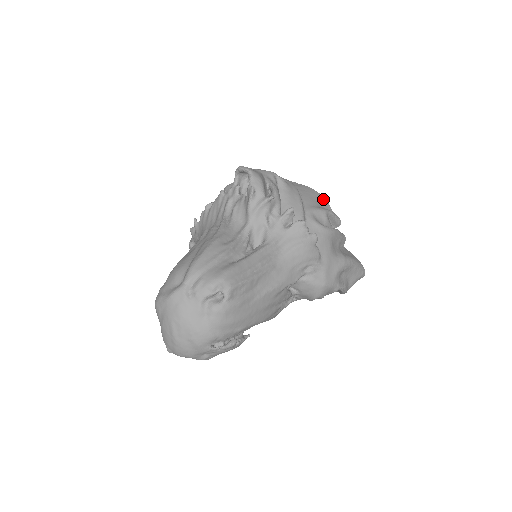
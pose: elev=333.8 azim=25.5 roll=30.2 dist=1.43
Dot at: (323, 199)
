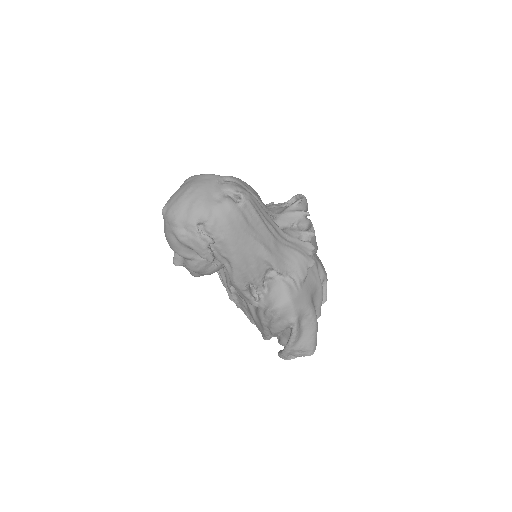
Dot at: (326, 276)
